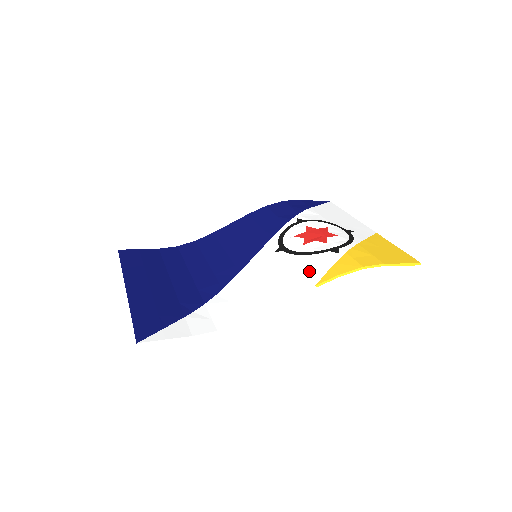
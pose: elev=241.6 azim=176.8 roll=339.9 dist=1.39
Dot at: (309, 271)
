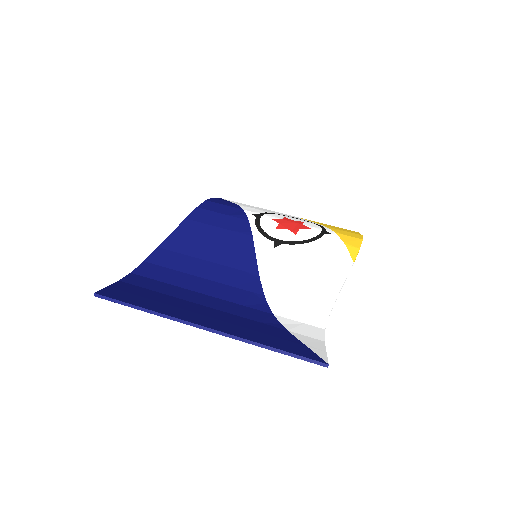
Dot at: (333, 253)
